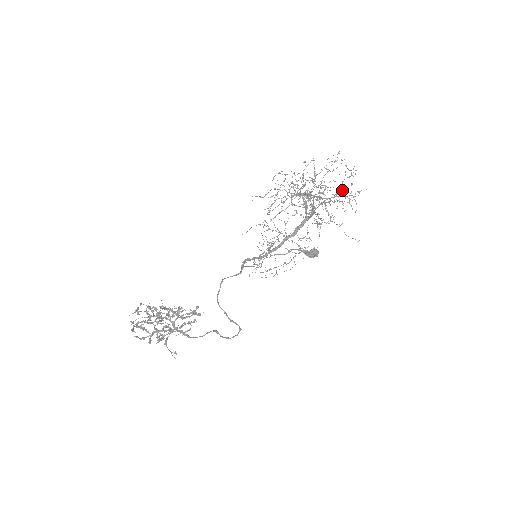
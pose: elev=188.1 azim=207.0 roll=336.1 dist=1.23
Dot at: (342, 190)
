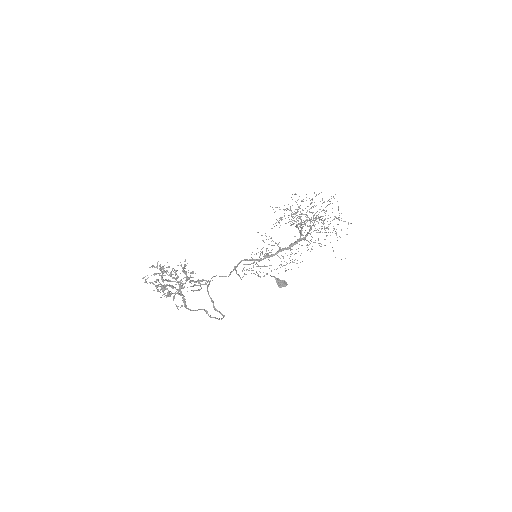
Dot at: occluded
